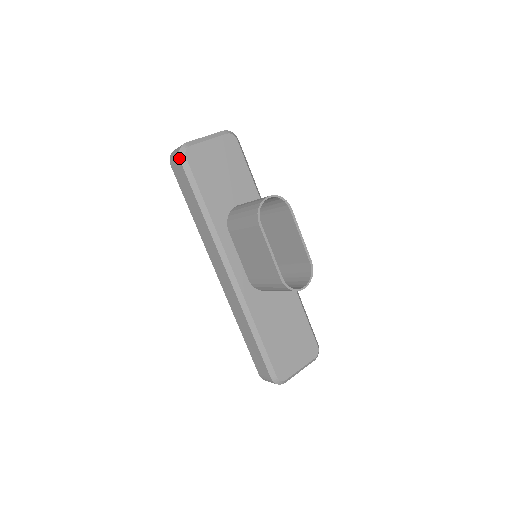
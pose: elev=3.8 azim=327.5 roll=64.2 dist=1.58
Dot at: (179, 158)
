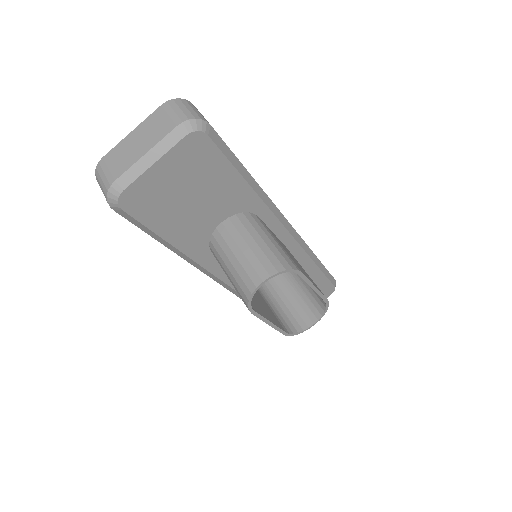
Dot at: (111, 208)
